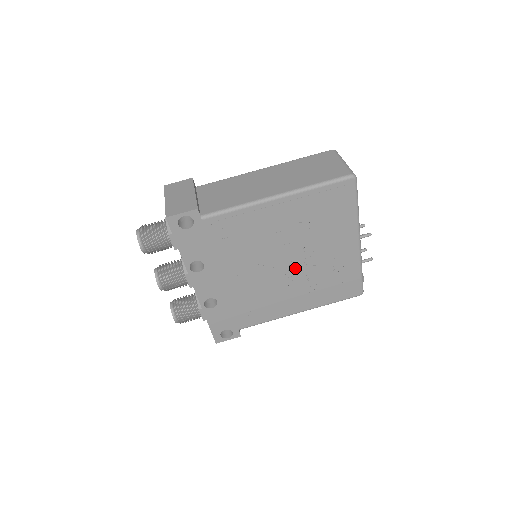
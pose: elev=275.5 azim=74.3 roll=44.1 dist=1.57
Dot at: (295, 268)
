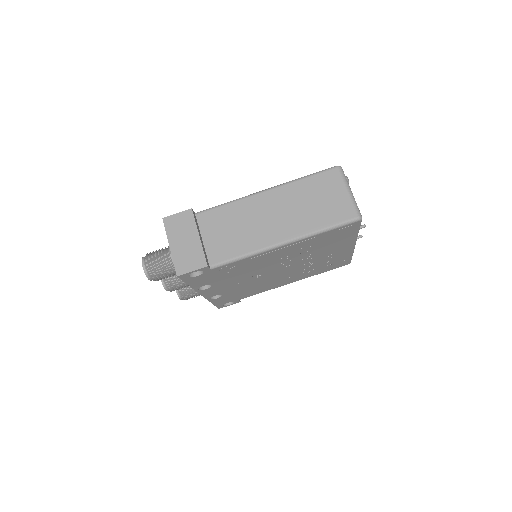
Dot at: (293, 268)
